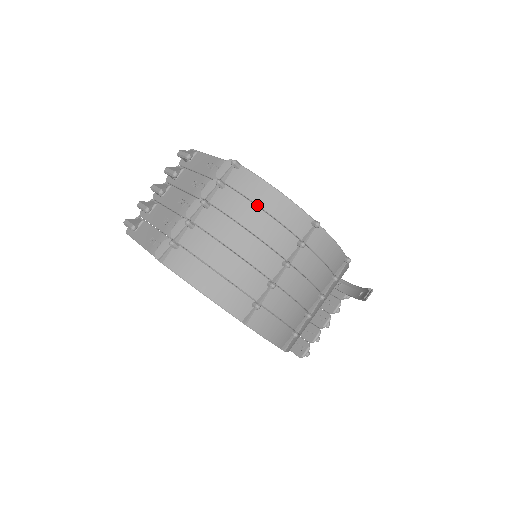
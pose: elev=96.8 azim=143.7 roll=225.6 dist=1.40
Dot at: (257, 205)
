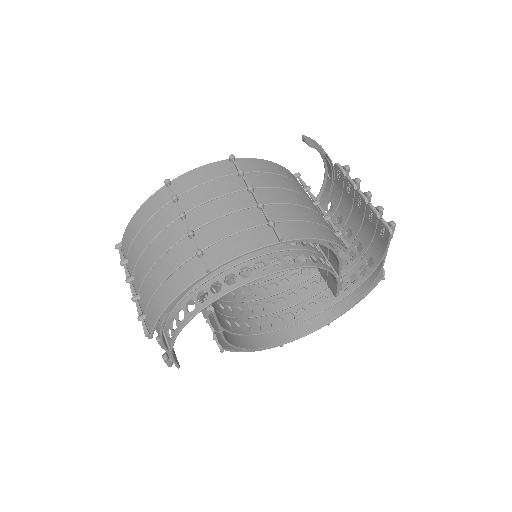
Dot at: (138, 233)
